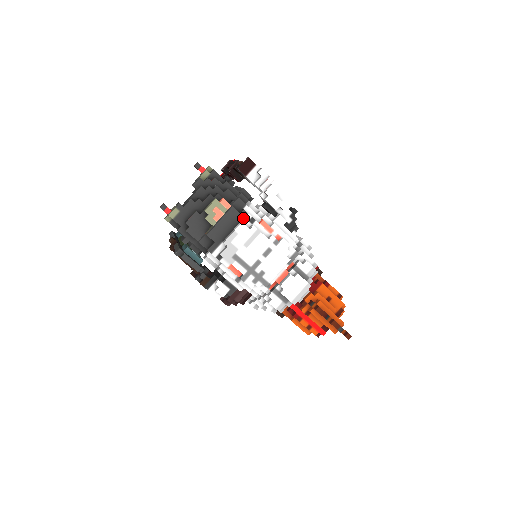
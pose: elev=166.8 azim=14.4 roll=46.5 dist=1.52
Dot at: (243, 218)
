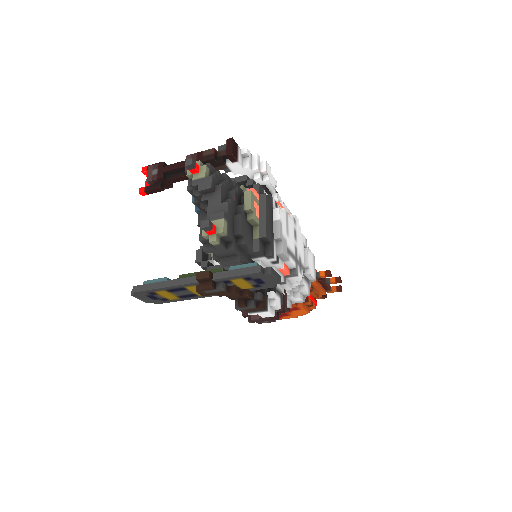
Dot at: (272, 204)
